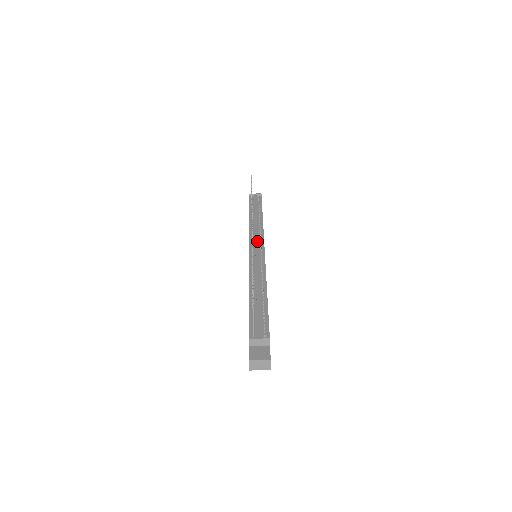
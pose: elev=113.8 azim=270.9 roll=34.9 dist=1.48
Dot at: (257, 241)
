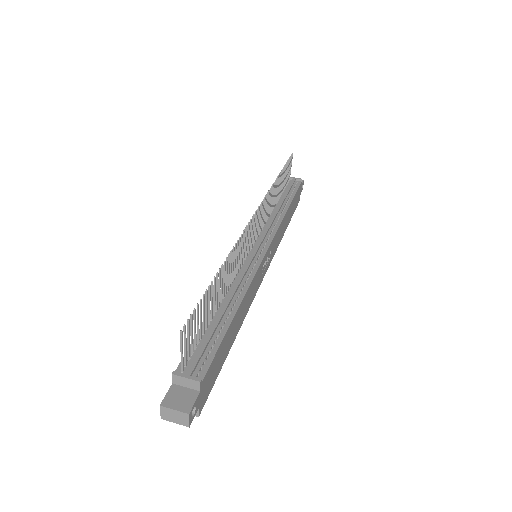
Dot at: (263, 237)
